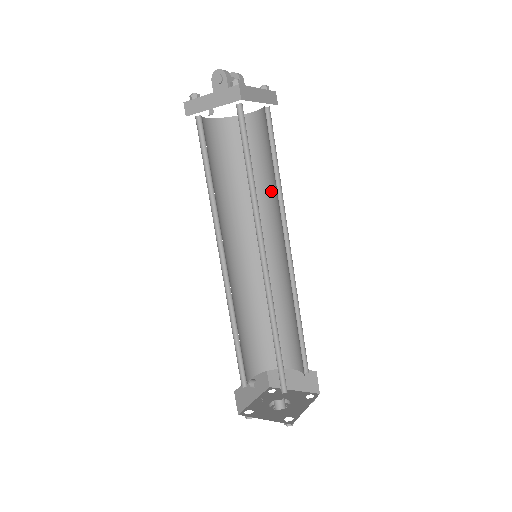
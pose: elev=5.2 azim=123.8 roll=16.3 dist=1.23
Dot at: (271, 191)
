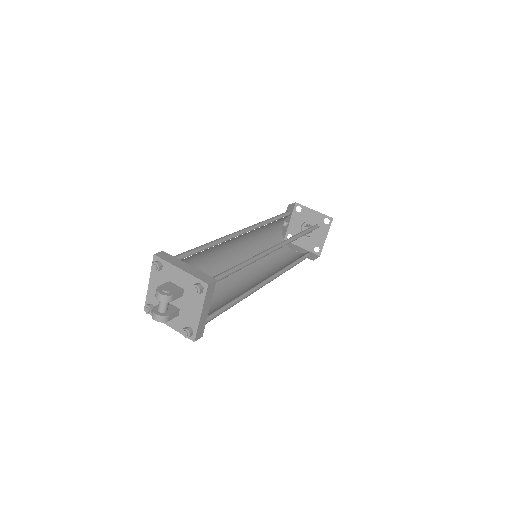
Dot at: occluded
